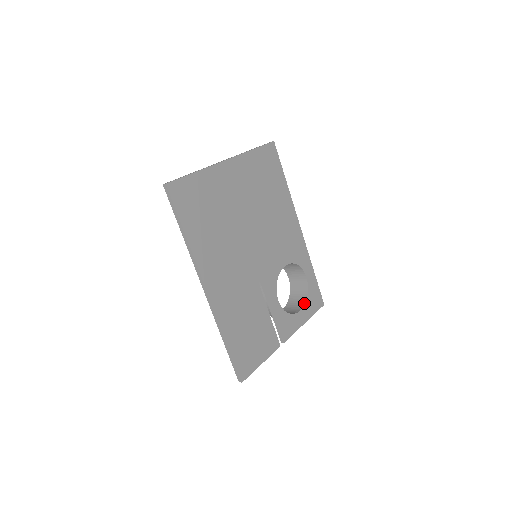
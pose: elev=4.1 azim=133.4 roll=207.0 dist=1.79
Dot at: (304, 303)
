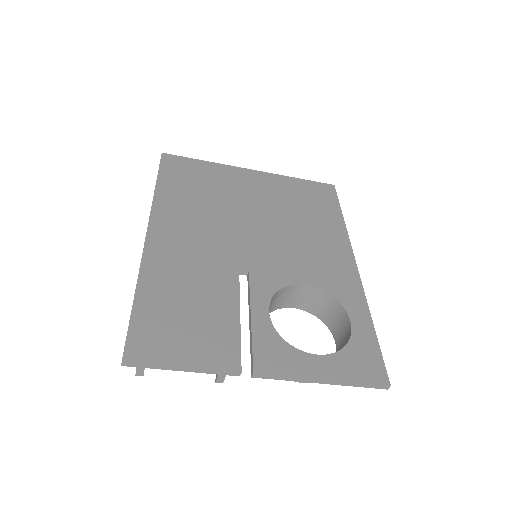
Dot at: (333, 353)
